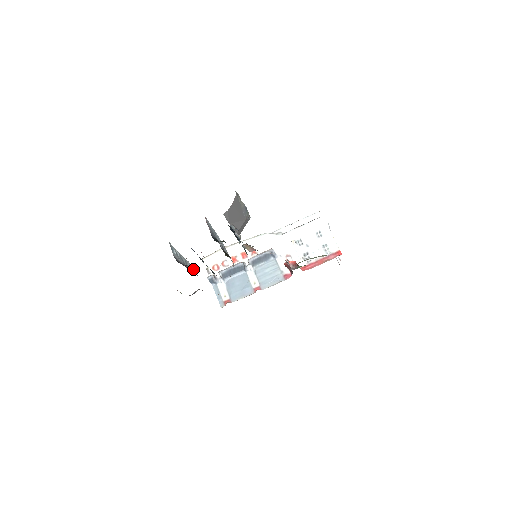
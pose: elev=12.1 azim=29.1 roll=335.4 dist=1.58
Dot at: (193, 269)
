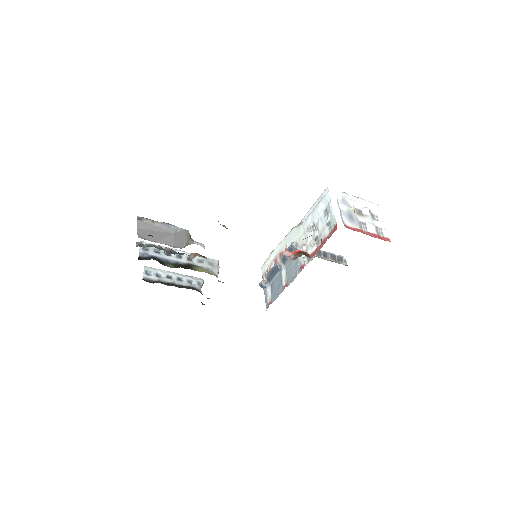
Dot at: (196, 282)
